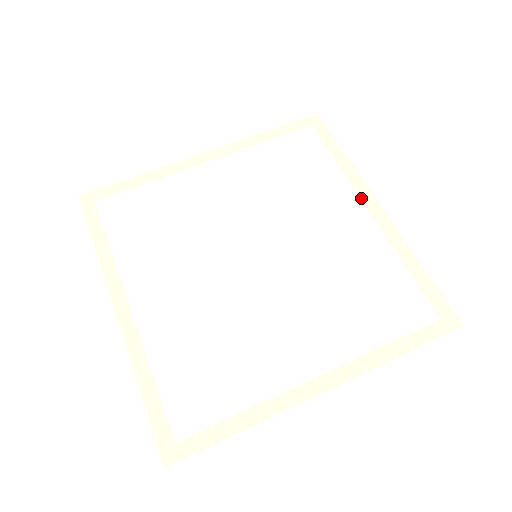
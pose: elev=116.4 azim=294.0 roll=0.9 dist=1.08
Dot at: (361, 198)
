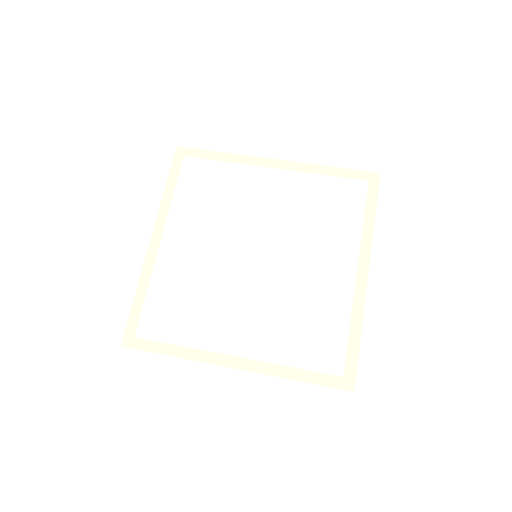
Dot at: (261, 166)
